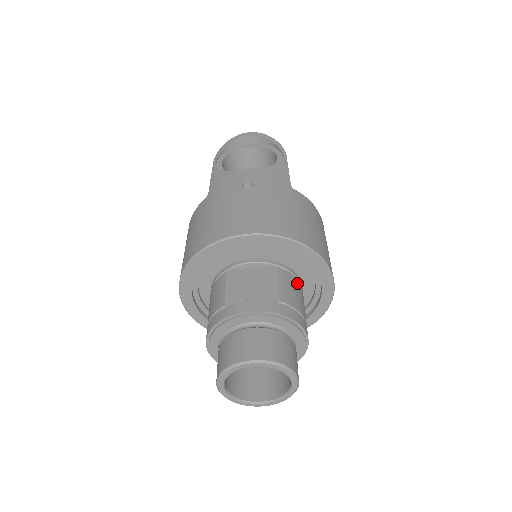
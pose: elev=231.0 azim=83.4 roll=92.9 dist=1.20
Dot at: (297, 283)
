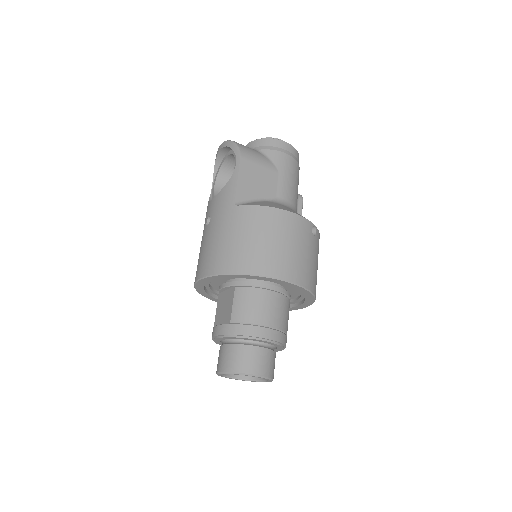
Dot at: (254, 292)
